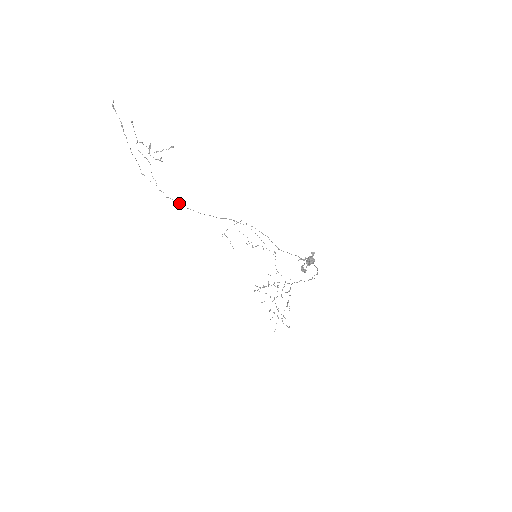
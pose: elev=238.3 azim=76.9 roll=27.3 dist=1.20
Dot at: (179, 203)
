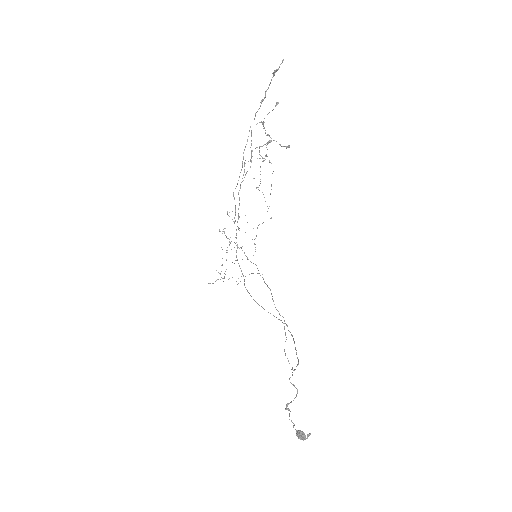
Dot at: (244, 281)
